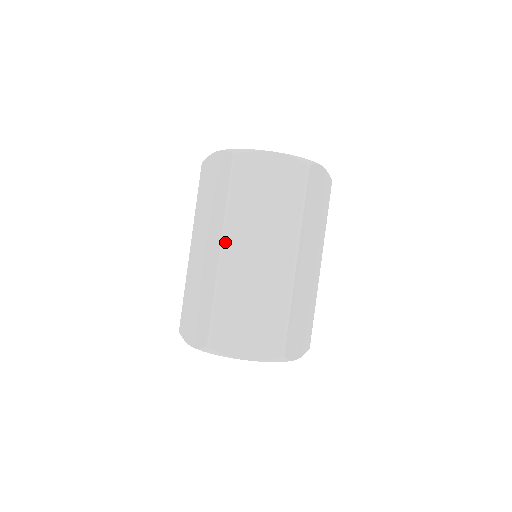
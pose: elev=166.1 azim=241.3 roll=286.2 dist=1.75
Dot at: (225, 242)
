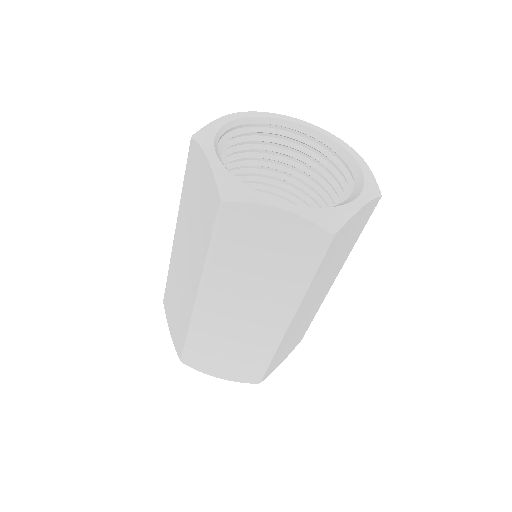
Dot at: (203, 291)
